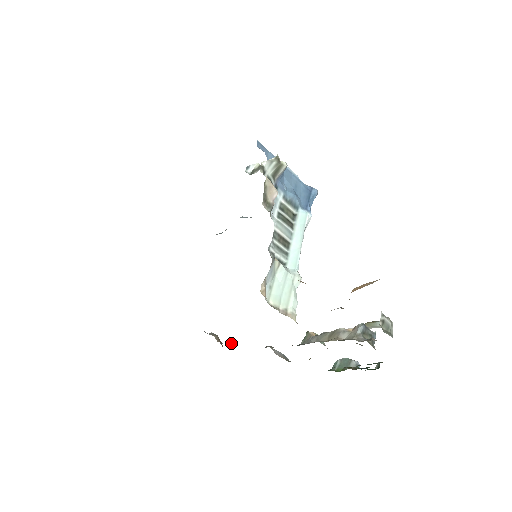
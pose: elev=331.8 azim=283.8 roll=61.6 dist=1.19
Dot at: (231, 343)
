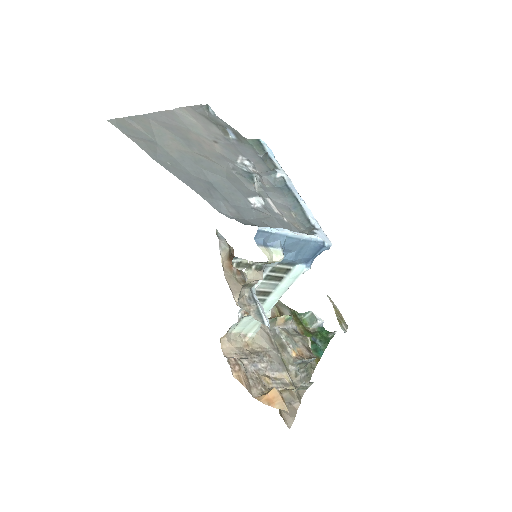
Dot at: (232, 272)
